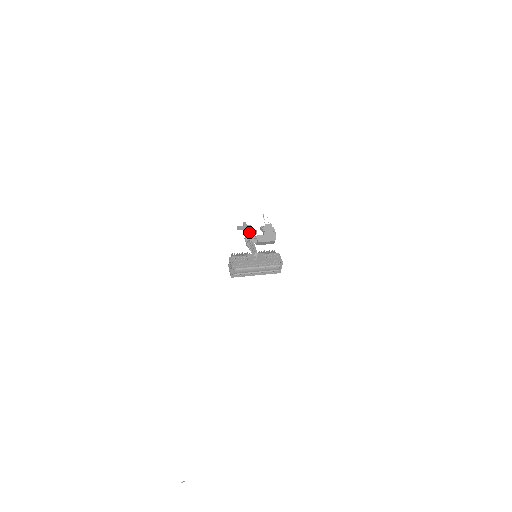
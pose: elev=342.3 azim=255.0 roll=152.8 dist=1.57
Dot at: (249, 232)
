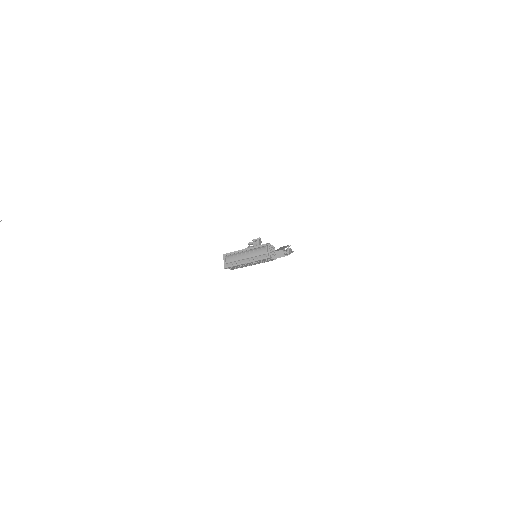
Dot at: (254, 240)
